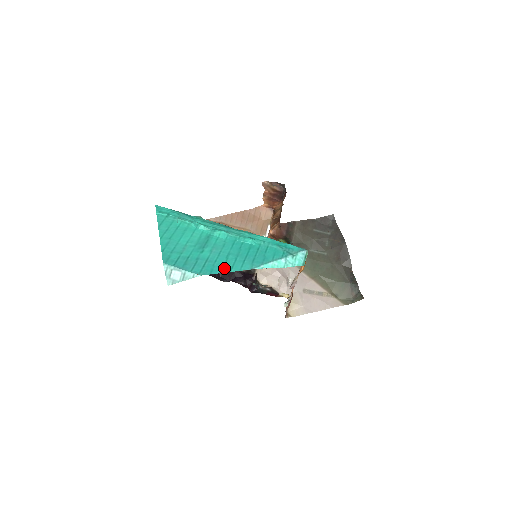
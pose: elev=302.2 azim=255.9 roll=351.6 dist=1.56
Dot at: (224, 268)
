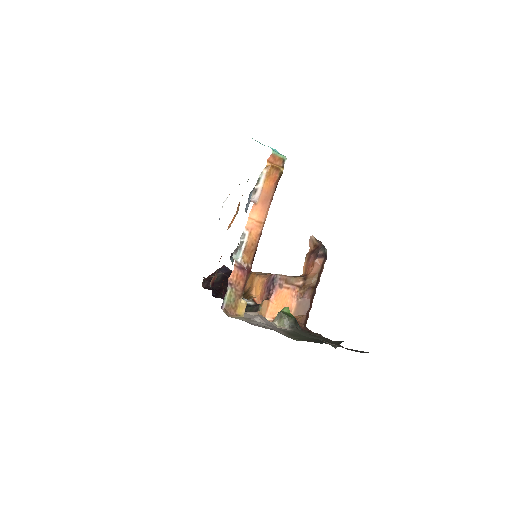
Dot at: occluded
